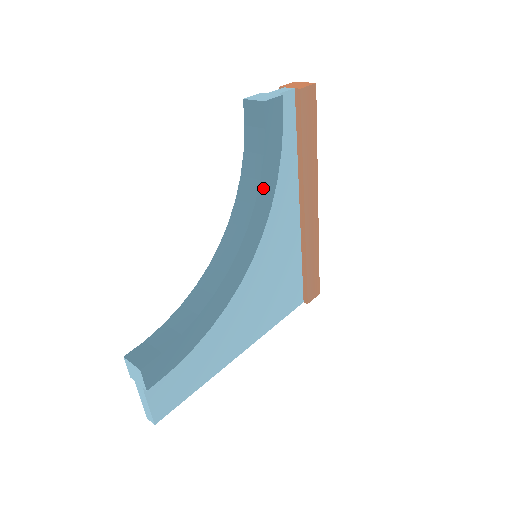
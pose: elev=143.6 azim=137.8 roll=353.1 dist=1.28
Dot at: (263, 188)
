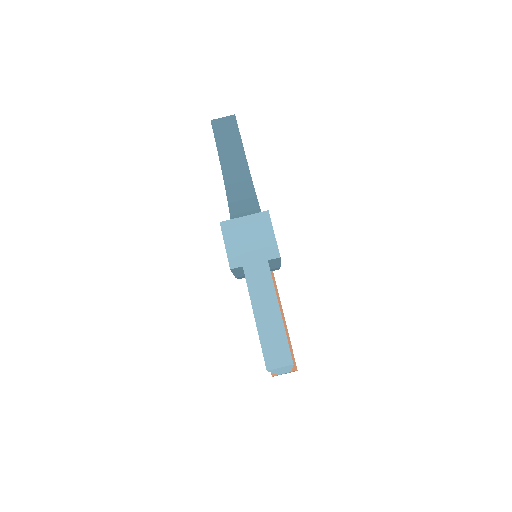
Dot at: occluded
